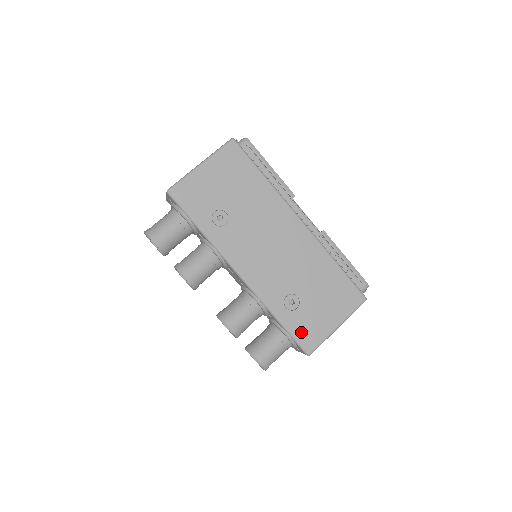
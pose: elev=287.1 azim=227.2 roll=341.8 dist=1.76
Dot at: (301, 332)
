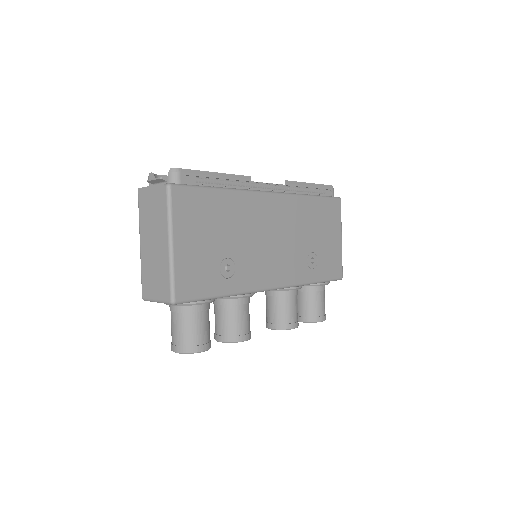
Dot at: (330, 271)
